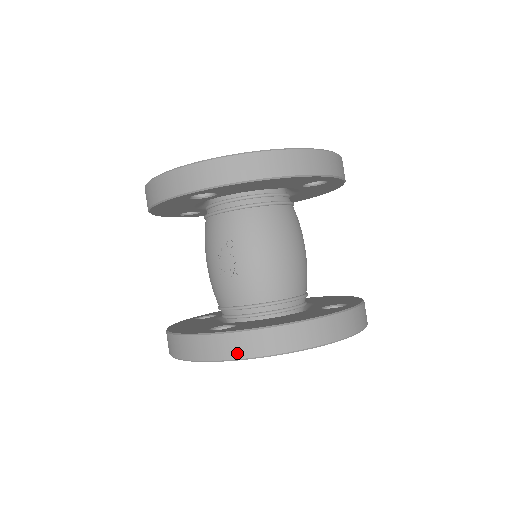
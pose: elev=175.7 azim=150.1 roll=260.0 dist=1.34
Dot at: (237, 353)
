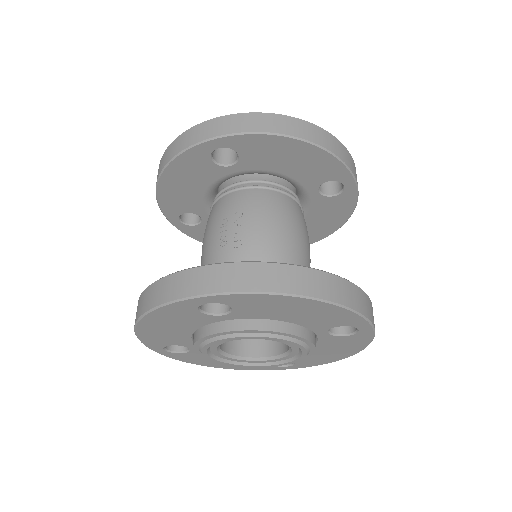
Dot at: (236, 285)
